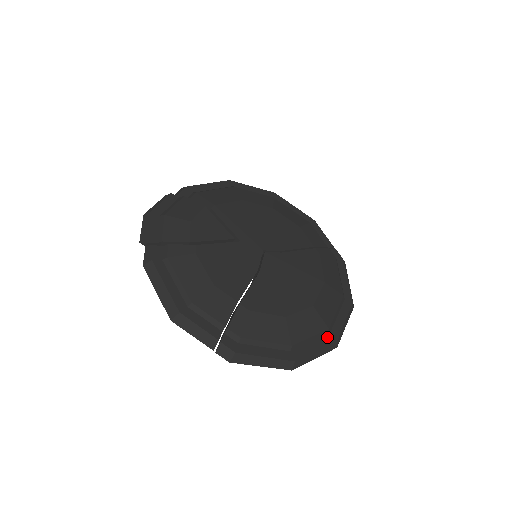
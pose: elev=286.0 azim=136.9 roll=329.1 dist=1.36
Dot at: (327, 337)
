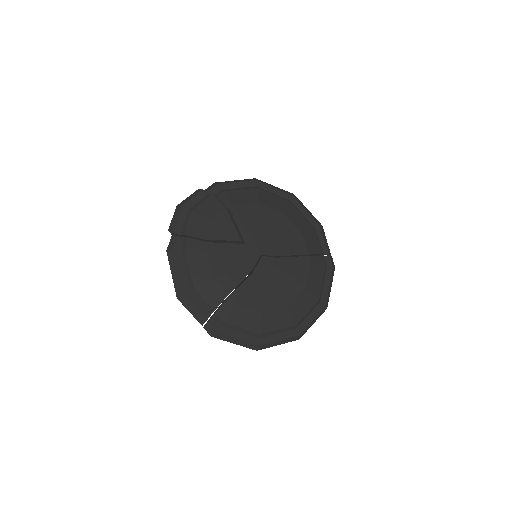
Dot at: (293, 331)
